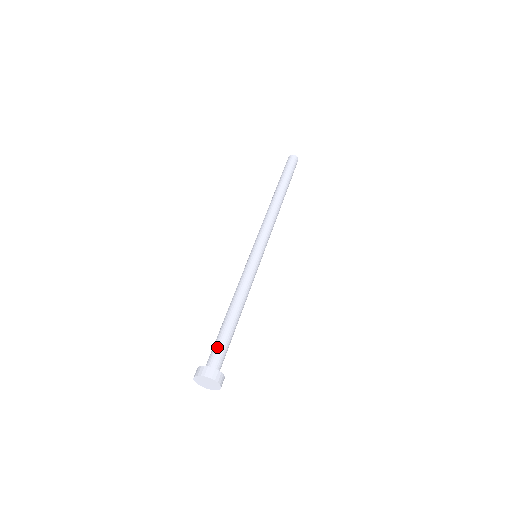
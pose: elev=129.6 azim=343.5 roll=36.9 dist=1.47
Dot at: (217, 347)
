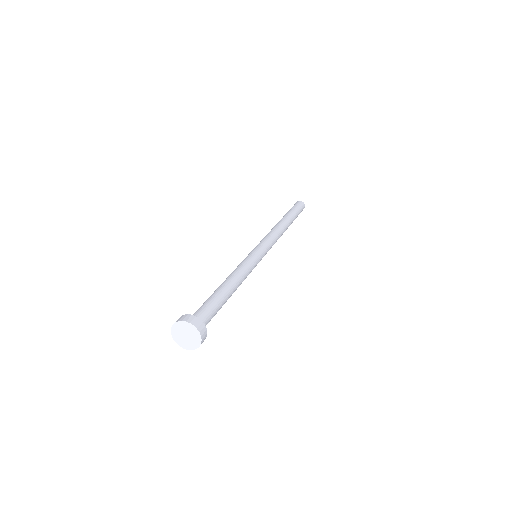
Dot at: (206, 307)
